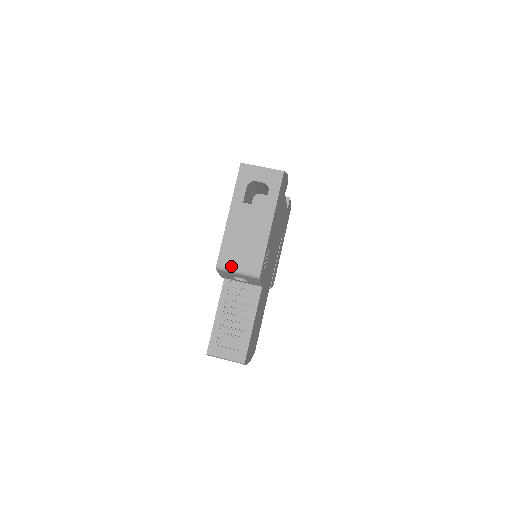
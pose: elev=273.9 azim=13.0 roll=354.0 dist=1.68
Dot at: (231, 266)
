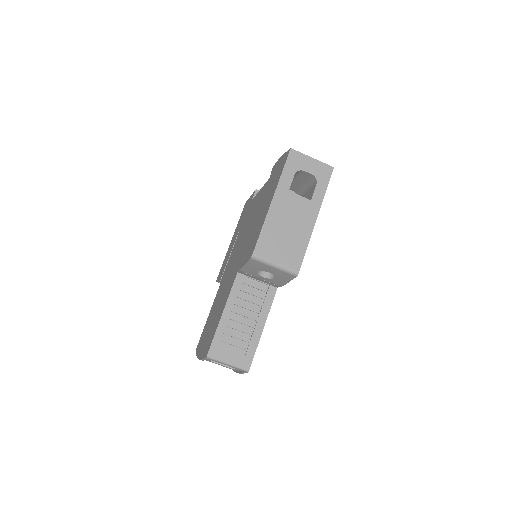
Dot at: (269, 257)
